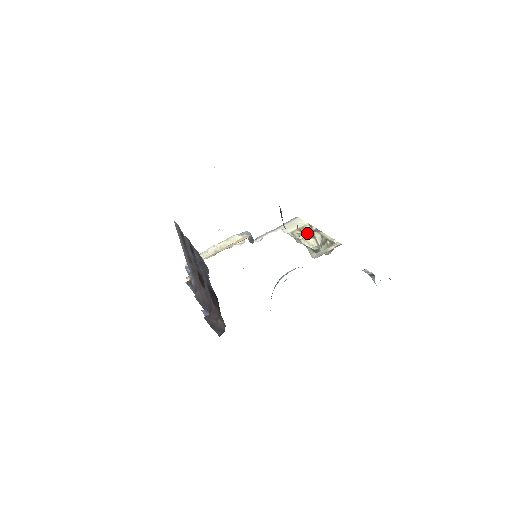
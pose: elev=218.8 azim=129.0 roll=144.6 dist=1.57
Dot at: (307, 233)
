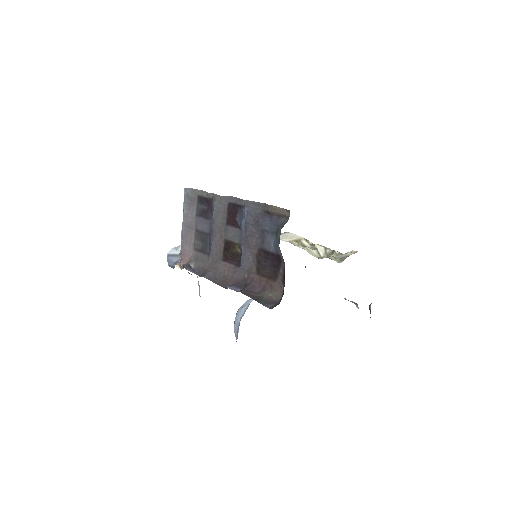
Dot at: (305, 245)
